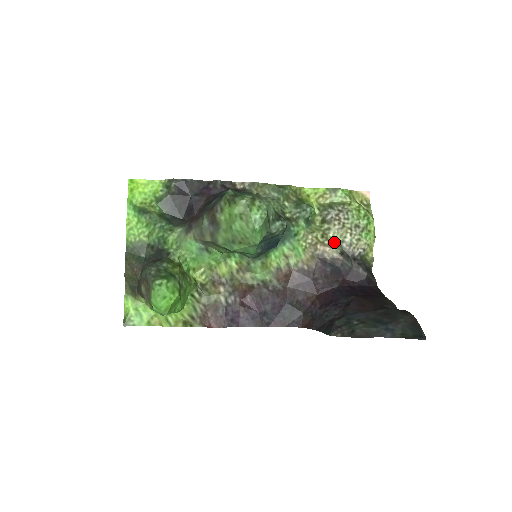
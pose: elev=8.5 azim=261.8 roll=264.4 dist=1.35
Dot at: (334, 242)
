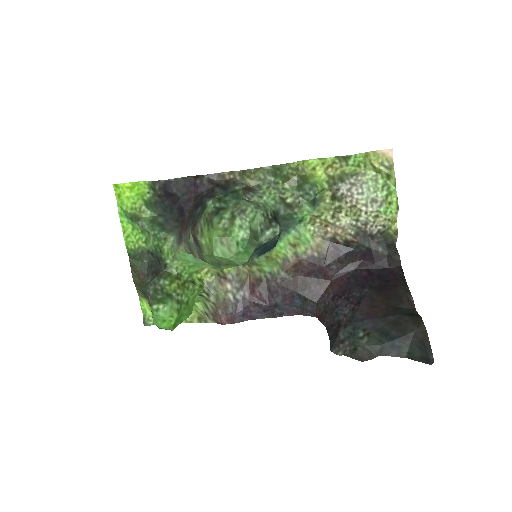
Dot at: (347, 222)
